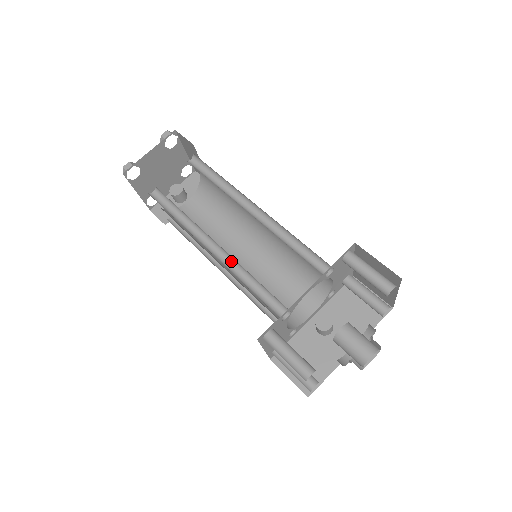
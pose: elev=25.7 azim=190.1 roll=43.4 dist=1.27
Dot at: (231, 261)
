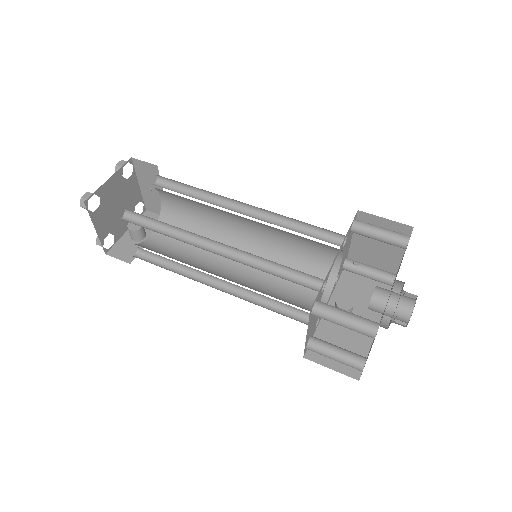
Dot at: (240, 257)
